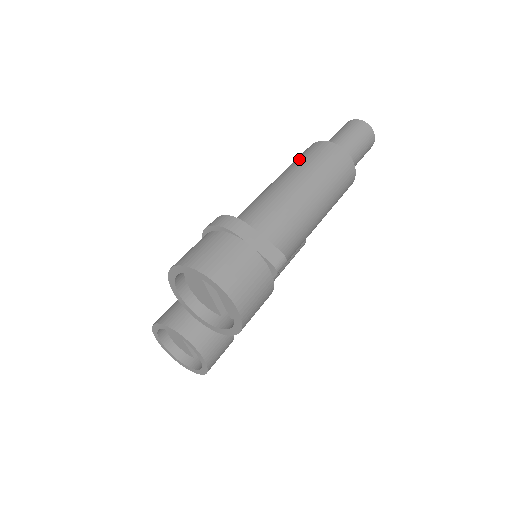
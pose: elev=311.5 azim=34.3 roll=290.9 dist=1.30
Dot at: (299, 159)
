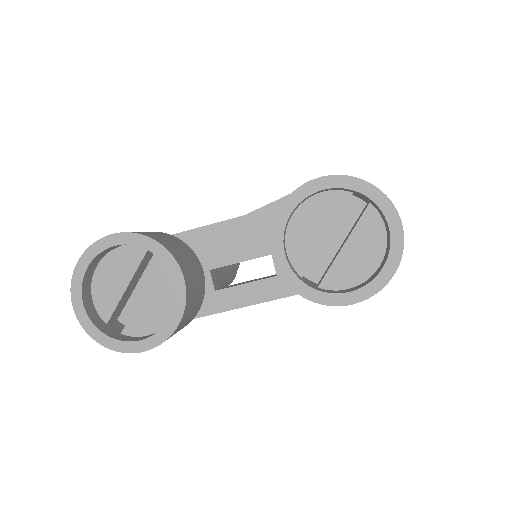
Dot at: occluded
